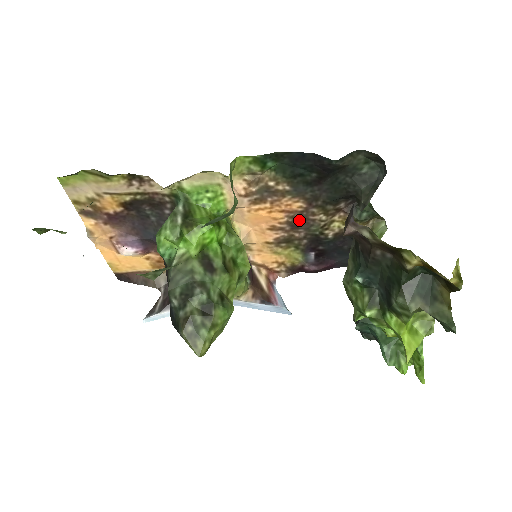
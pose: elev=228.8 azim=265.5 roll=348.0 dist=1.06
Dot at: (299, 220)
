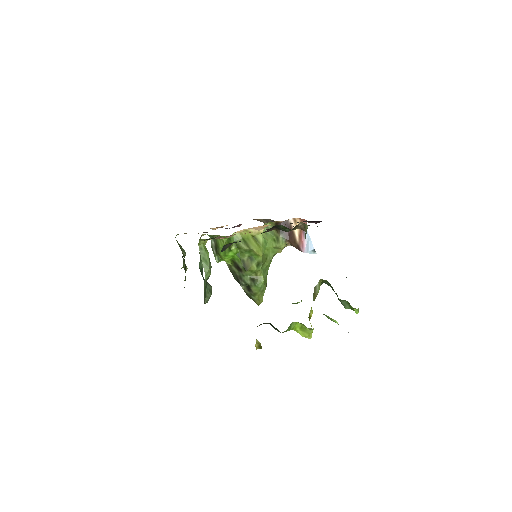
Dot at: occluded
